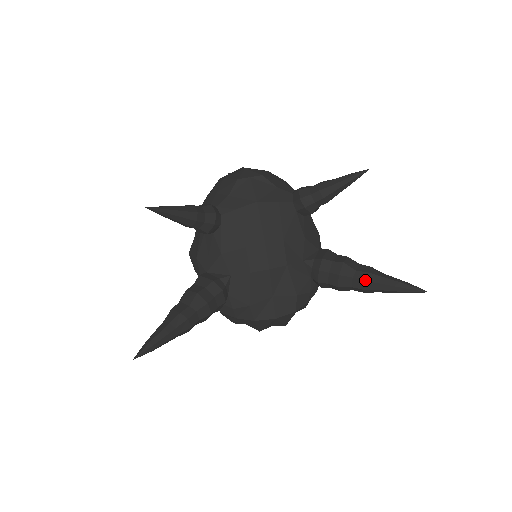
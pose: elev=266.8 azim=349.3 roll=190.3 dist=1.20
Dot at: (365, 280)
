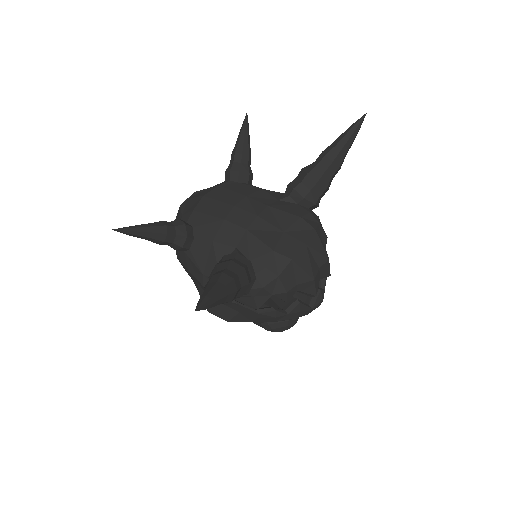
Dot at: (325, 155)
